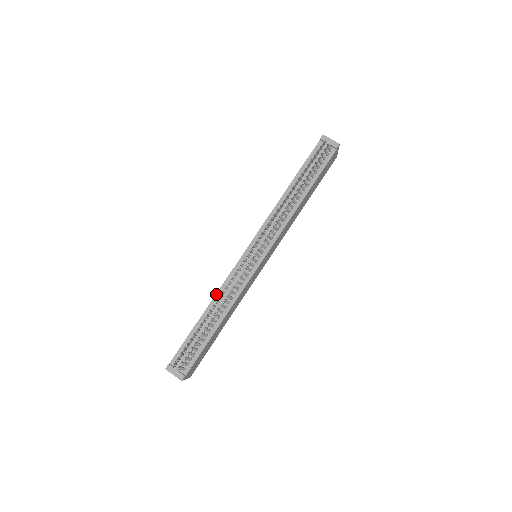
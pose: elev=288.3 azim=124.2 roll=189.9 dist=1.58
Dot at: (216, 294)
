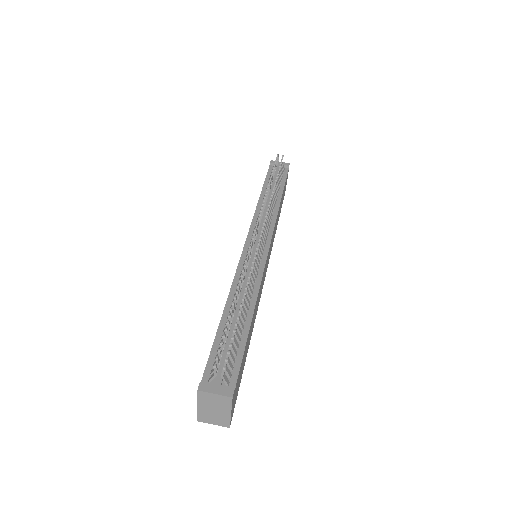
Dot at: (230, 289)
